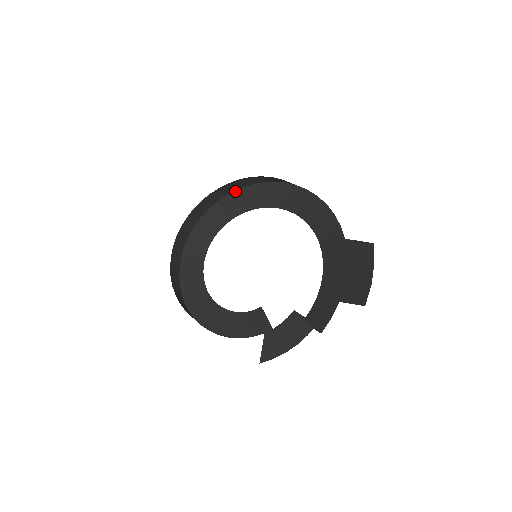
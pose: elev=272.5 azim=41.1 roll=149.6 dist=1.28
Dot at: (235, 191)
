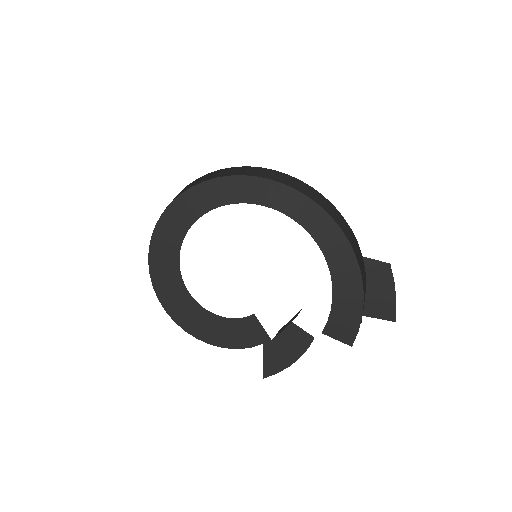
Dot at: (222, 177)
